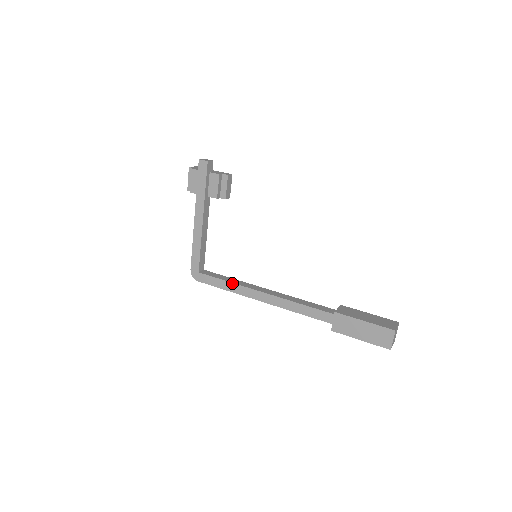
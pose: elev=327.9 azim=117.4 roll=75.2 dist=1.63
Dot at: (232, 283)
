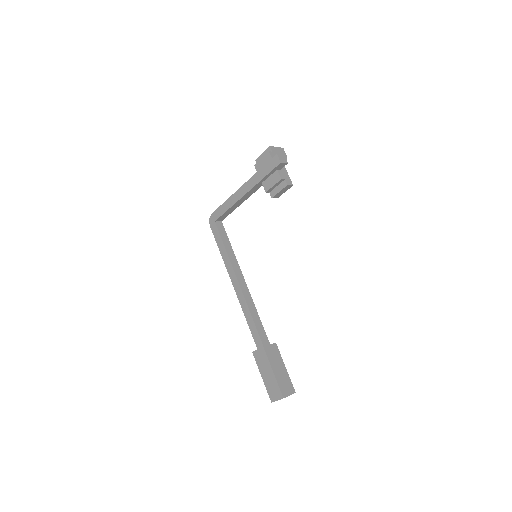
Dot at: (227, 254)
